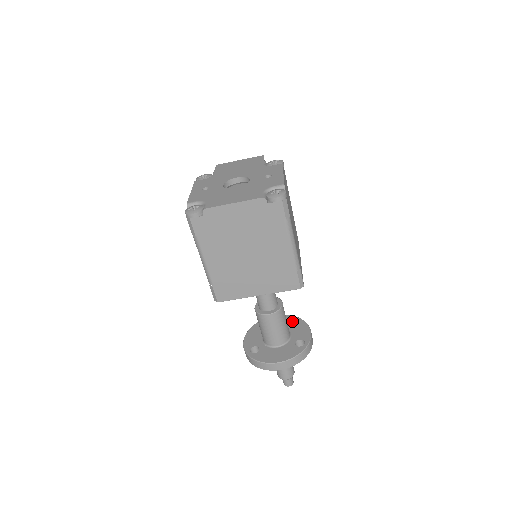
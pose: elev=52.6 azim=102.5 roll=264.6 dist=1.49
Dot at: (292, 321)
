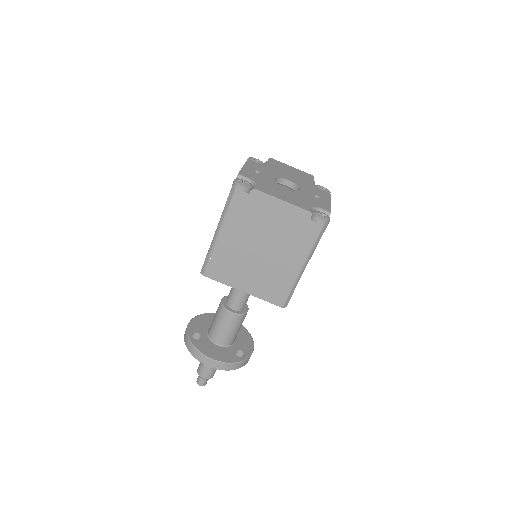
Dot at: (241, 330)
